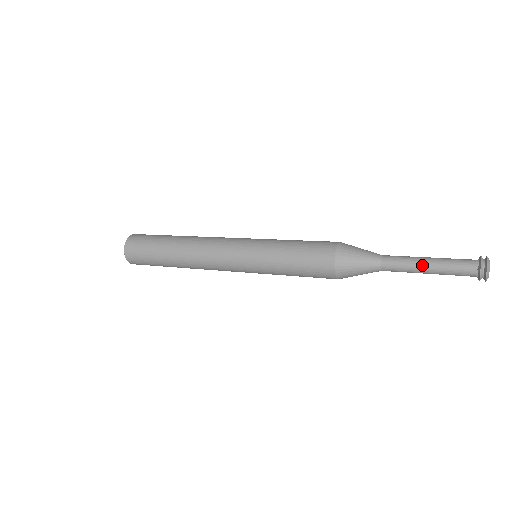
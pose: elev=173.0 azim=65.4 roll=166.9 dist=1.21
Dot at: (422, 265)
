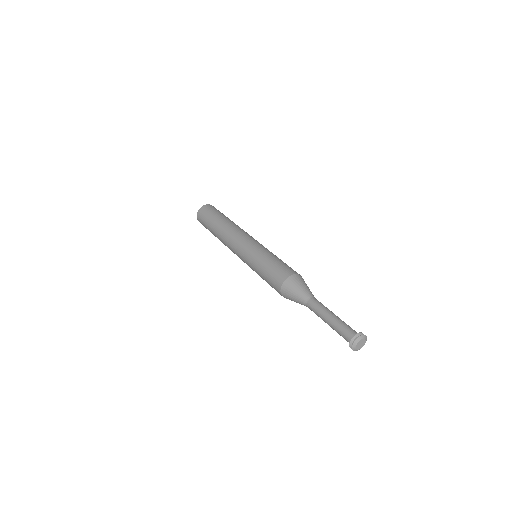
Dot at: (326, 316)
